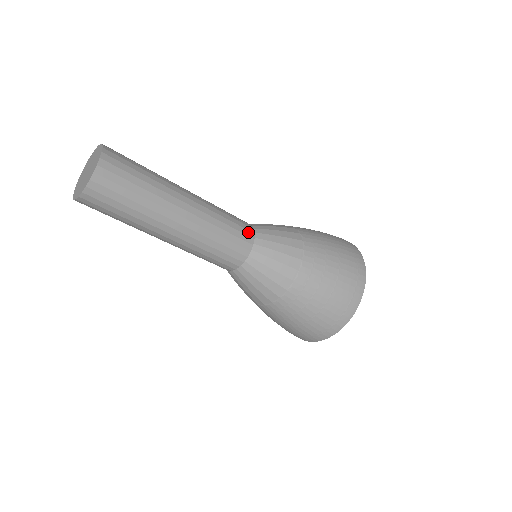
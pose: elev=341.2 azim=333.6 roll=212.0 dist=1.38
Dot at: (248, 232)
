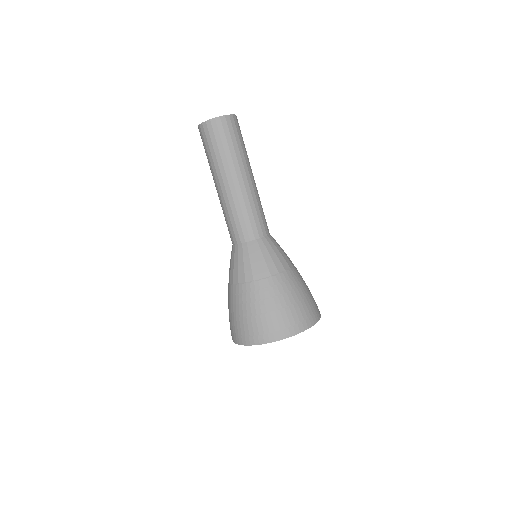
Dot at: (264, 230)
